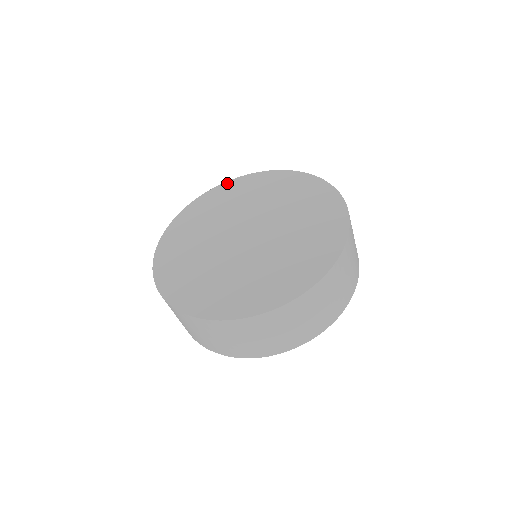
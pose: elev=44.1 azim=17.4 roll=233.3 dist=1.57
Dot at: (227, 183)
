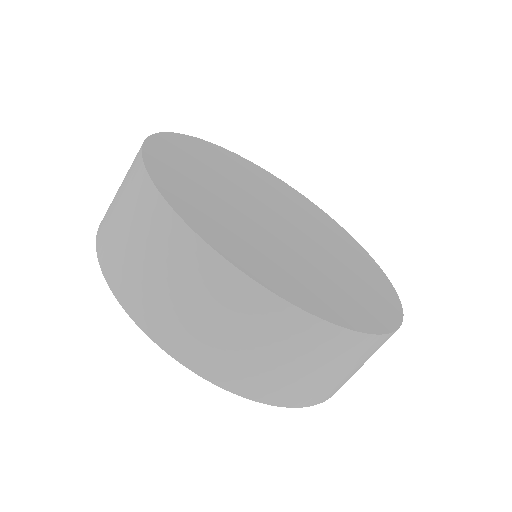
Dot at: (185, 136)
